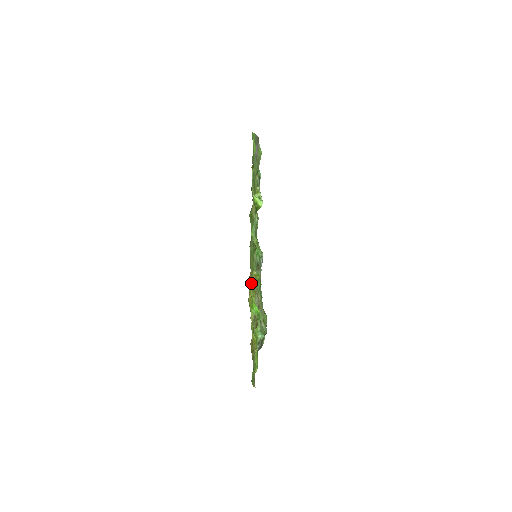
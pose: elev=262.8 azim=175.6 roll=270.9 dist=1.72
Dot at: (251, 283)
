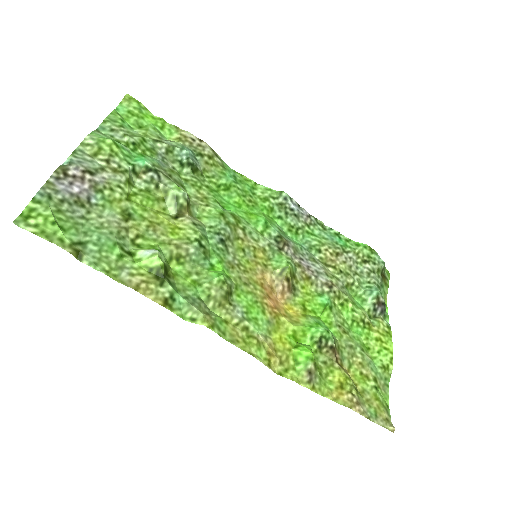
Dot at: (257, 357)
